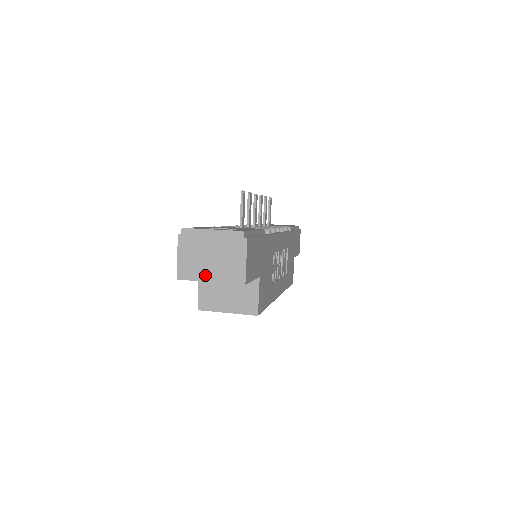
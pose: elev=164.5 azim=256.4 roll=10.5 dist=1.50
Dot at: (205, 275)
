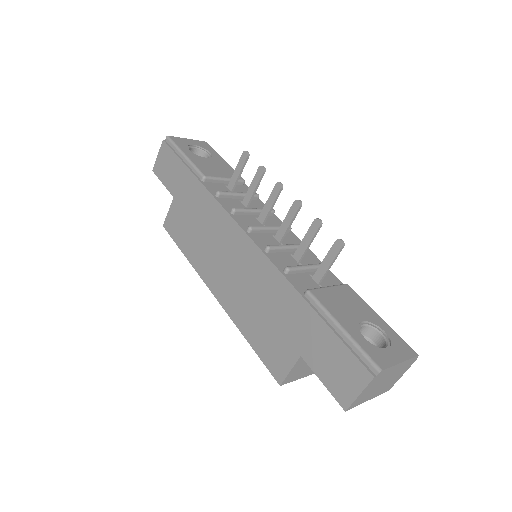
Dot at: (369, 398)
